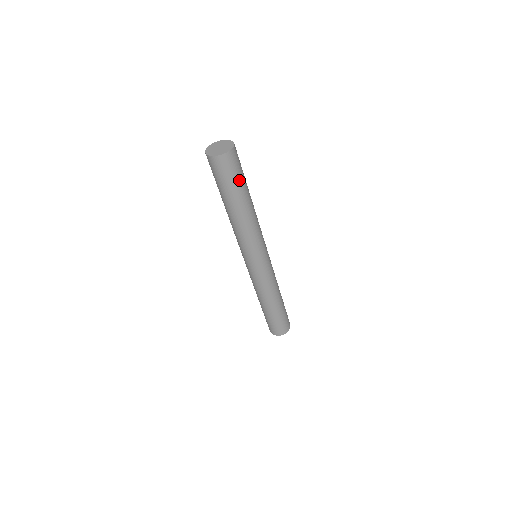
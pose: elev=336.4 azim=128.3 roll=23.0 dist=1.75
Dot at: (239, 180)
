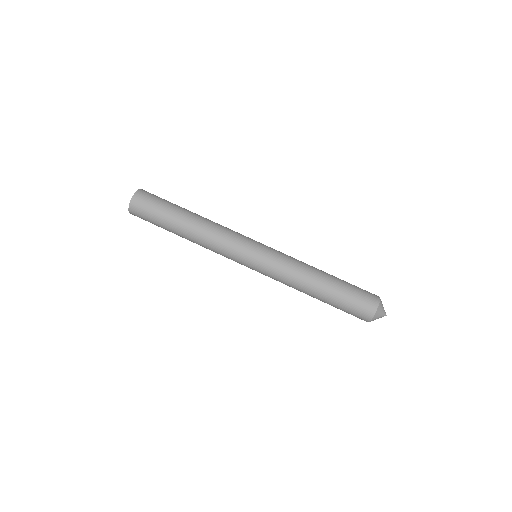
Dot at: (160, 211)
